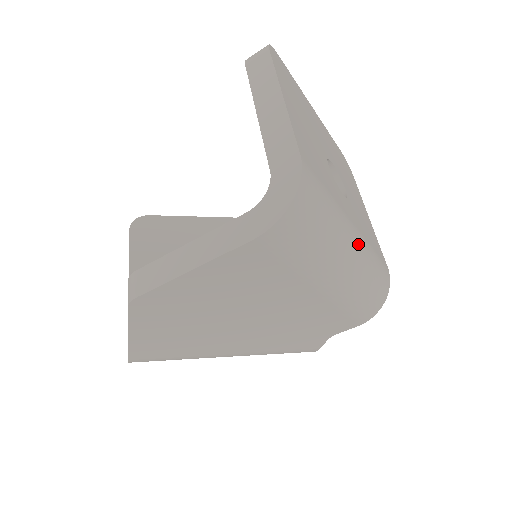
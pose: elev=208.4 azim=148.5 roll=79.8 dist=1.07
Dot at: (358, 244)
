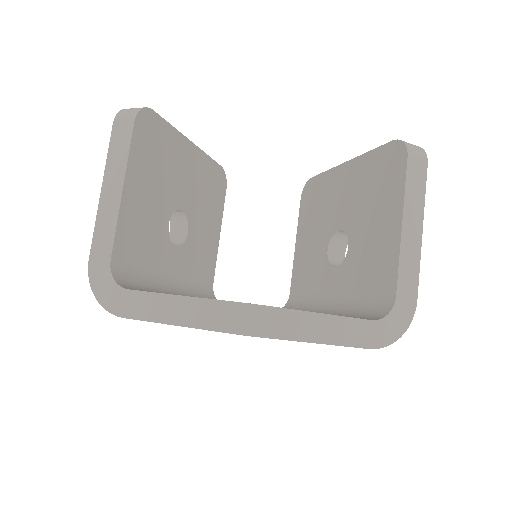
Dot at: occluded
